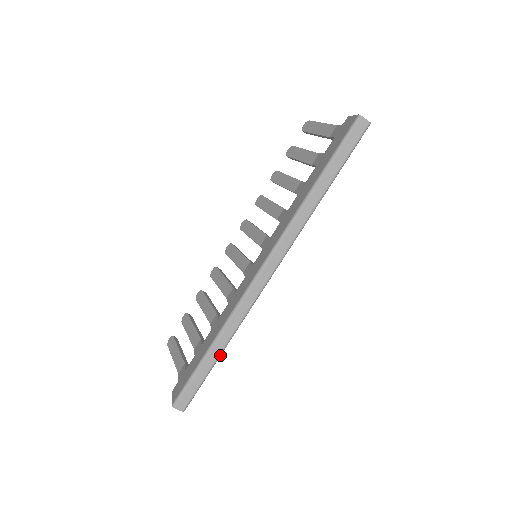
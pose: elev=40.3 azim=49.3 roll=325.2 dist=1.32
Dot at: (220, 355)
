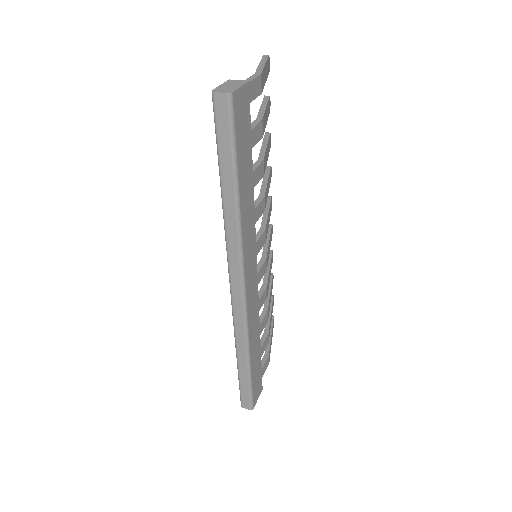
Dot at: (249, 367)
